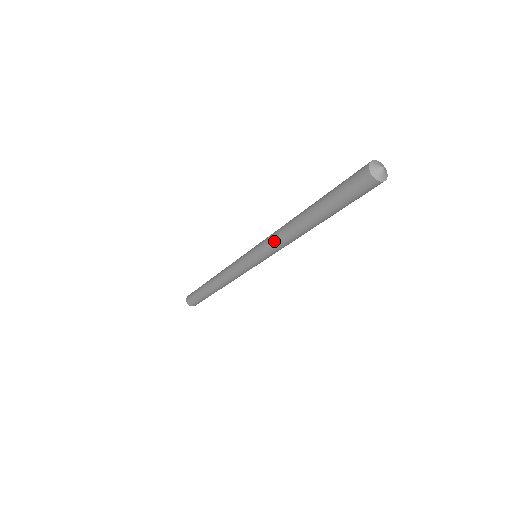
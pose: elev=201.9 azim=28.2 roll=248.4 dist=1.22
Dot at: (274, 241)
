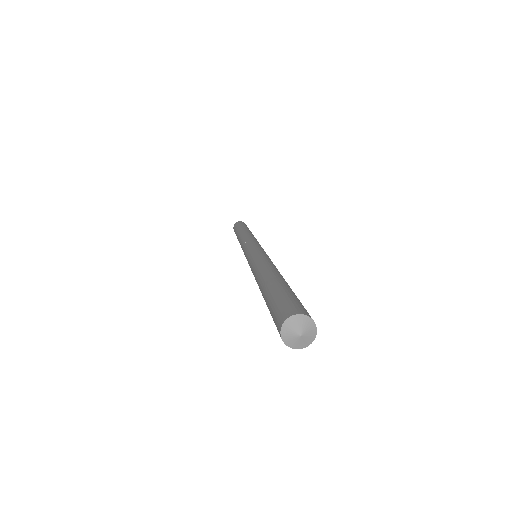
Dot at: occluded
